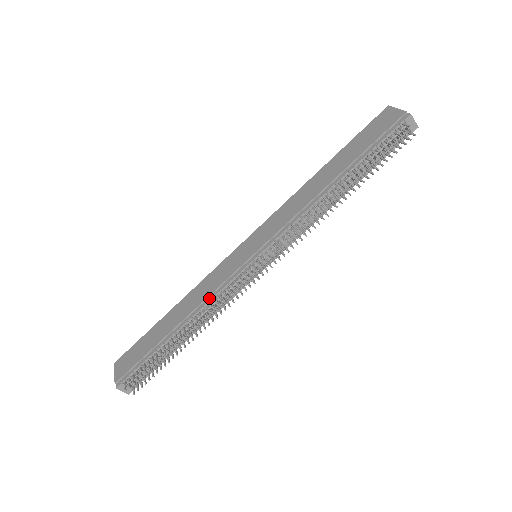
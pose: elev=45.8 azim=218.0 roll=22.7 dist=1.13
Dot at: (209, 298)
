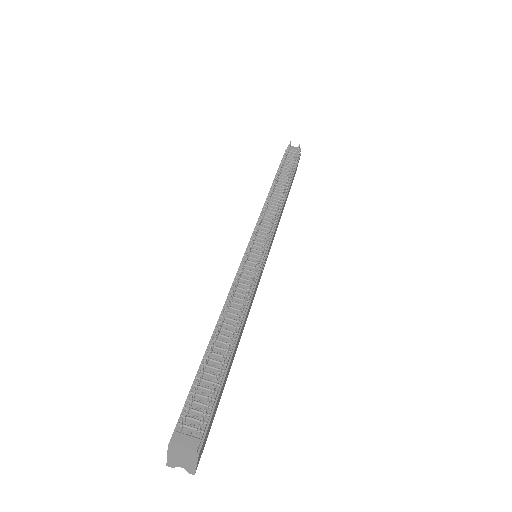
Dot at: (231, 290)
